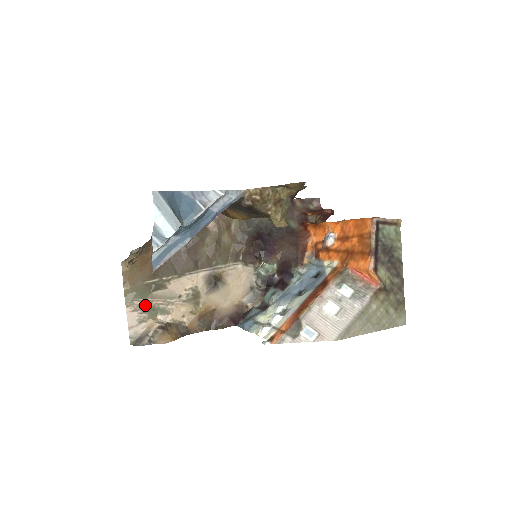
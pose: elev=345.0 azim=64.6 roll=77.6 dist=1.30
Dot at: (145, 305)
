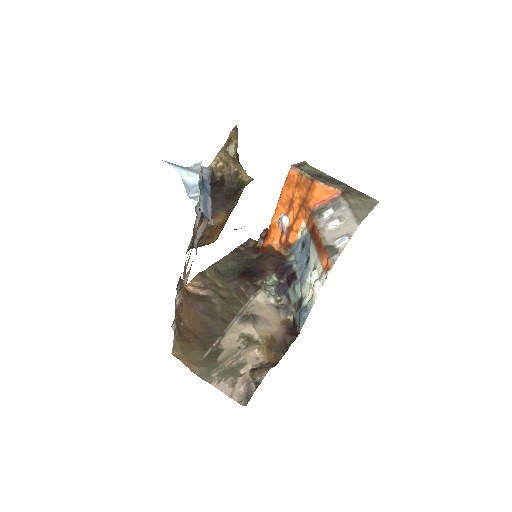
Dot at: (222, 372)
